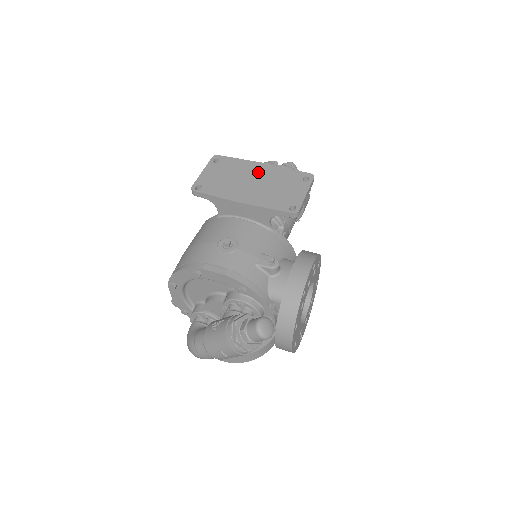
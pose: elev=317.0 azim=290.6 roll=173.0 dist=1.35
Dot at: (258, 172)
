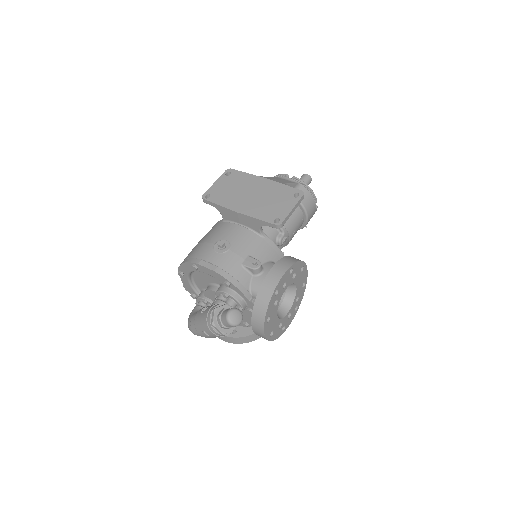
Dot at: (259, 186)
